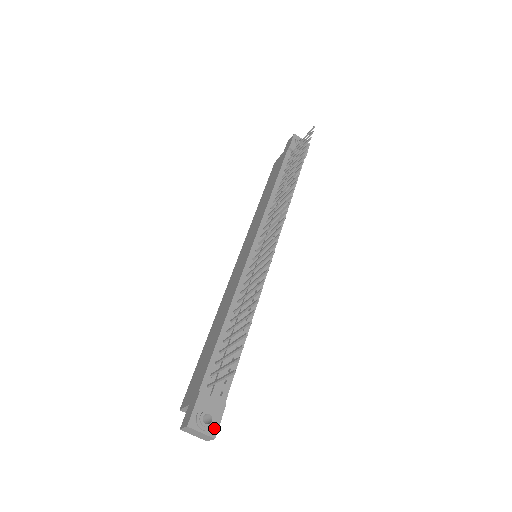
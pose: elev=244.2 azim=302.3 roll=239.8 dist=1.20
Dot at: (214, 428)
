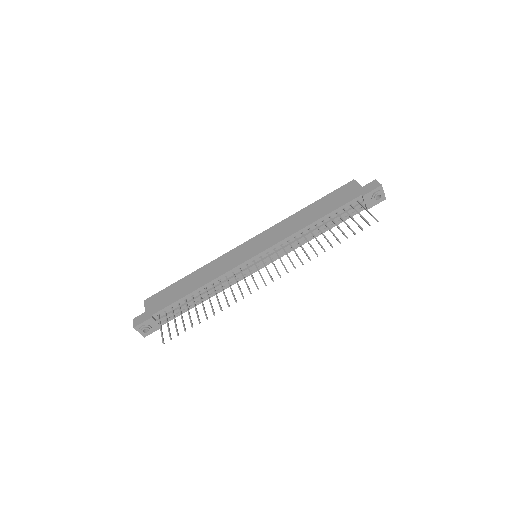
Dot at: (147, 334)
